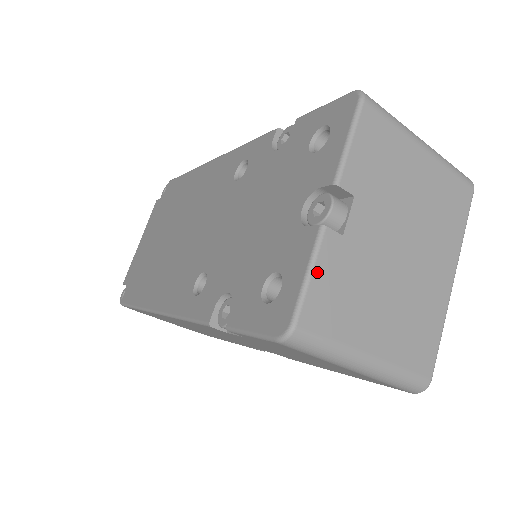
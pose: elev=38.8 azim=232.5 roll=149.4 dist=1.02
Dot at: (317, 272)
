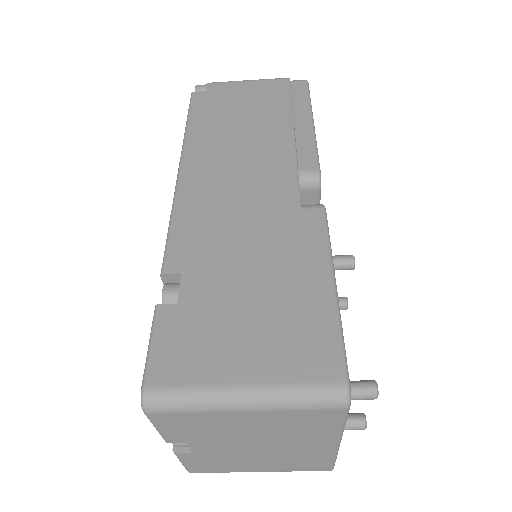
Dot at: (186, 463)
